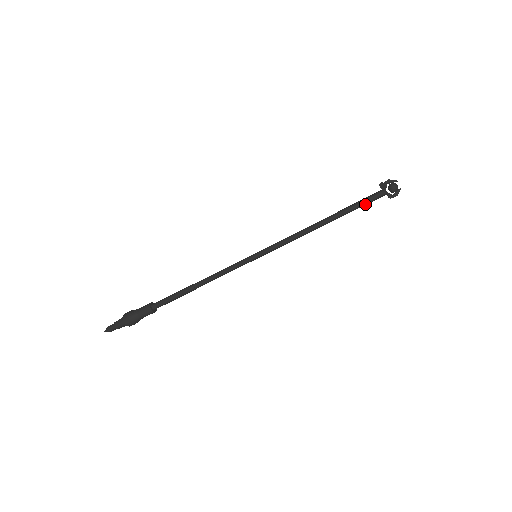
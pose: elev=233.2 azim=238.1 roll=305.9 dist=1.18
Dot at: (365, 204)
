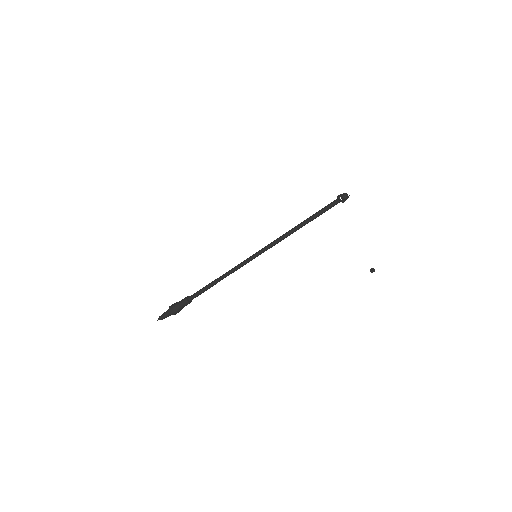
Dot at: (327, 210)
